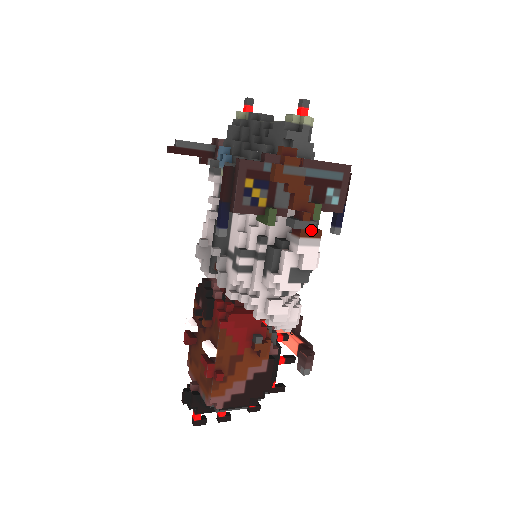
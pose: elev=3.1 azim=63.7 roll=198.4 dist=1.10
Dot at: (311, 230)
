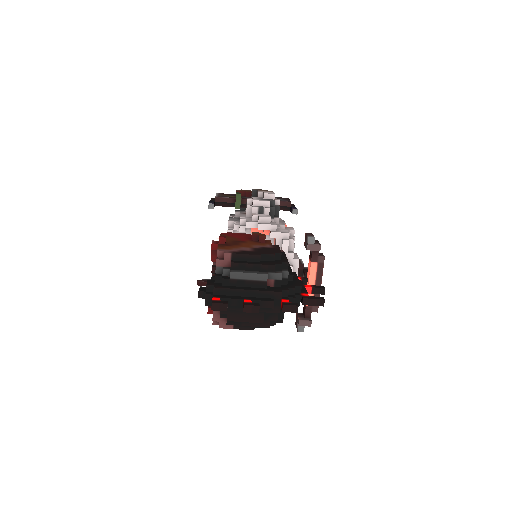
Dot at: occluded
